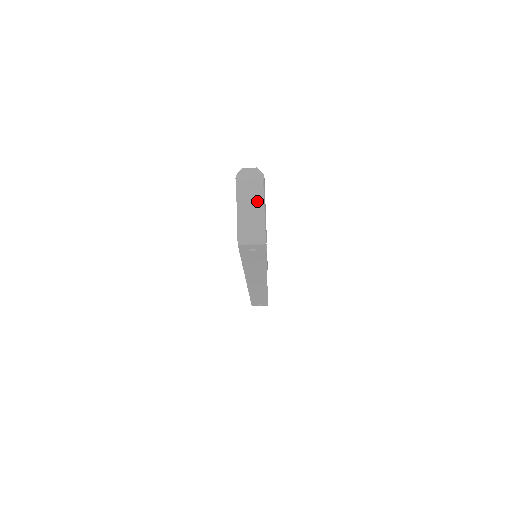
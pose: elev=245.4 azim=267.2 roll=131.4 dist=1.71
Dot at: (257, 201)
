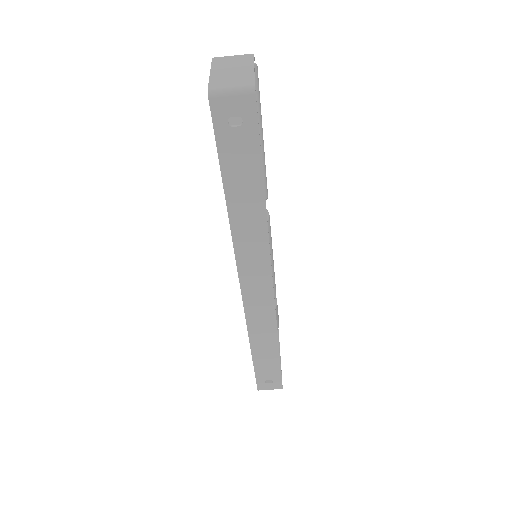
Dot at: (243, 60)
